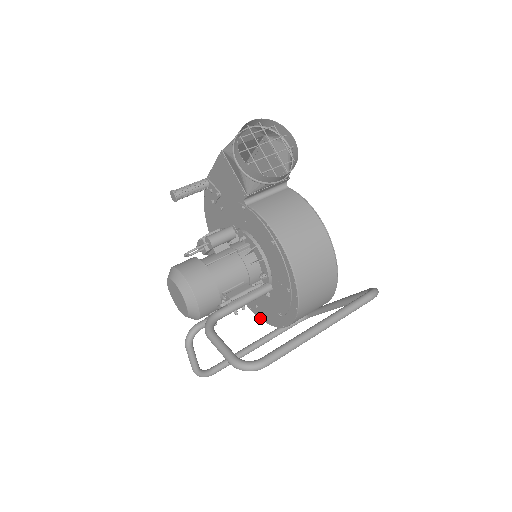
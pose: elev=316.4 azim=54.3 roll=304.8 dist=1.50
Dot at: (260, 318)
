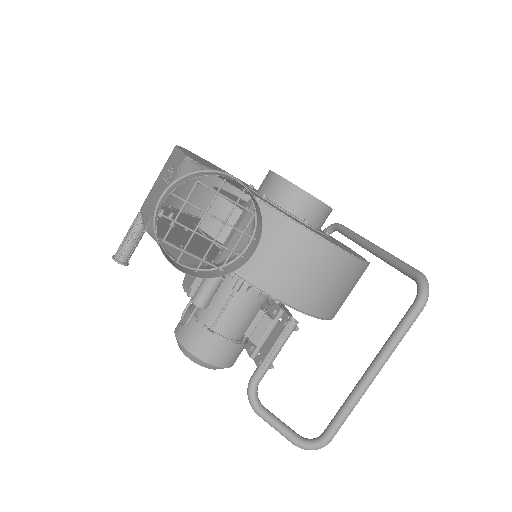
Dot at: occluded
